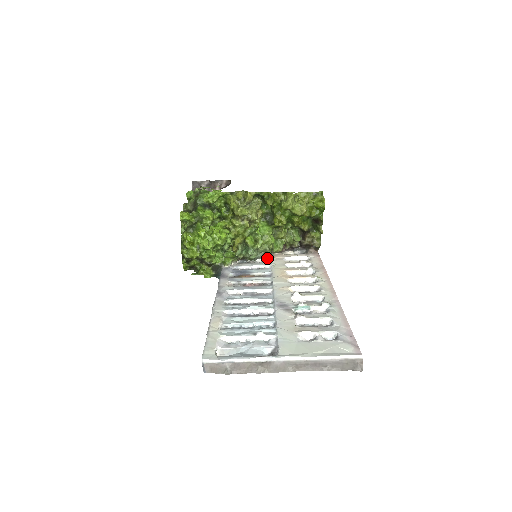
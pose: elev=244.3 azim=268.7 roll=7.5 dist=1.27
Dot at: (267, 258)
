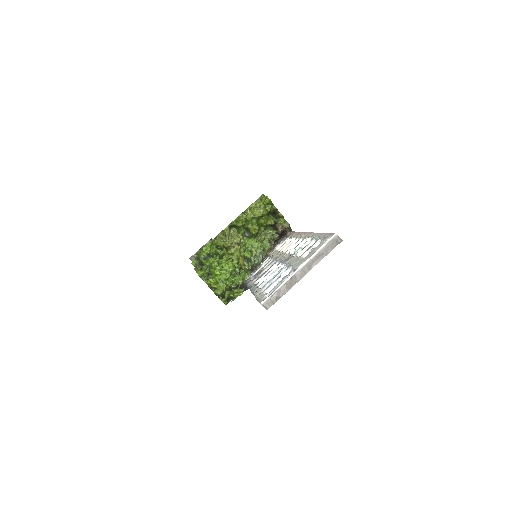
Dot at: (267, 258)
